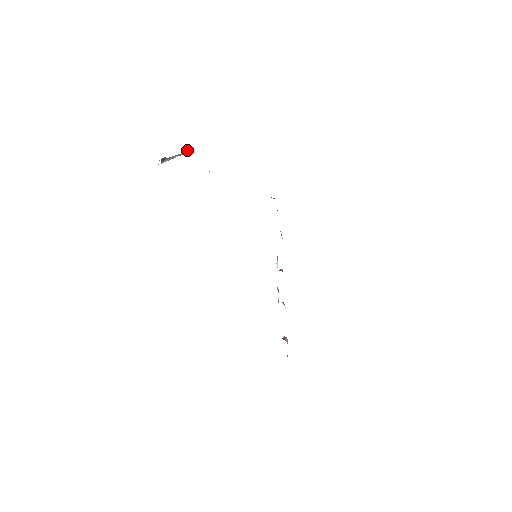
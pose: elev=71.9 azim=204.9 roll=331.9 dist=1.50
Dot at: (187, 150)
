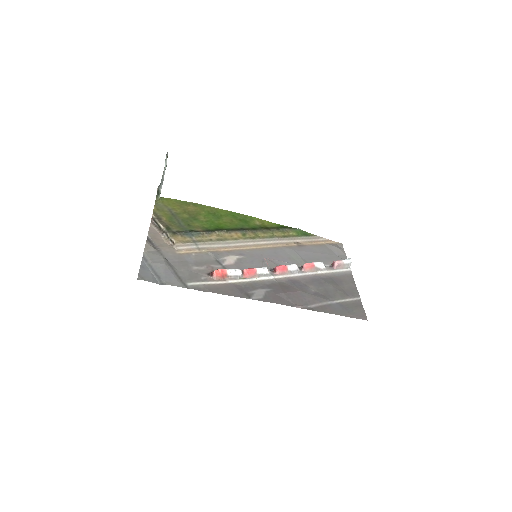
Dot at: (166, 157)
